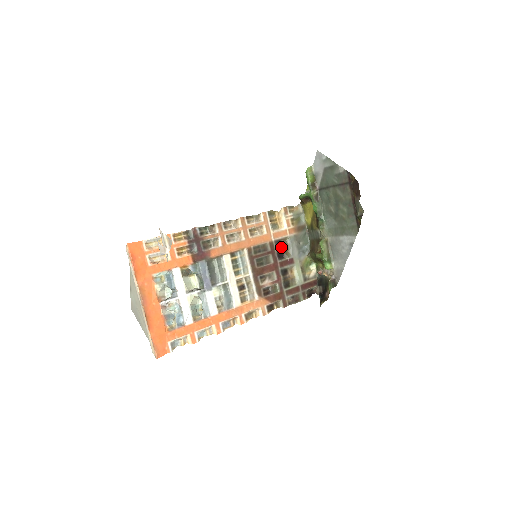
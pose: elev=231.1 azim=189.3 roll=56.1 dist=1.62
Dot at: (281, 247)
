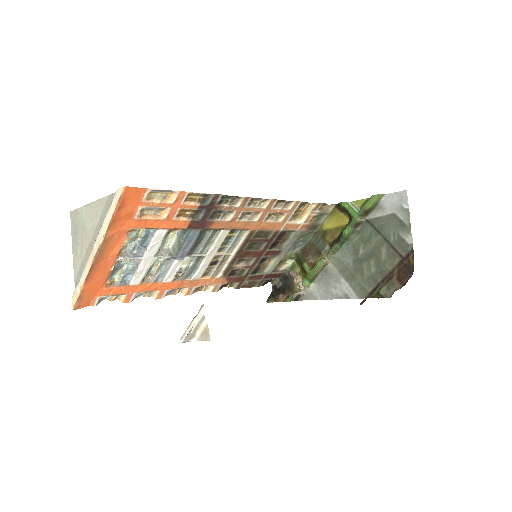
Dot at: (281, 237)
